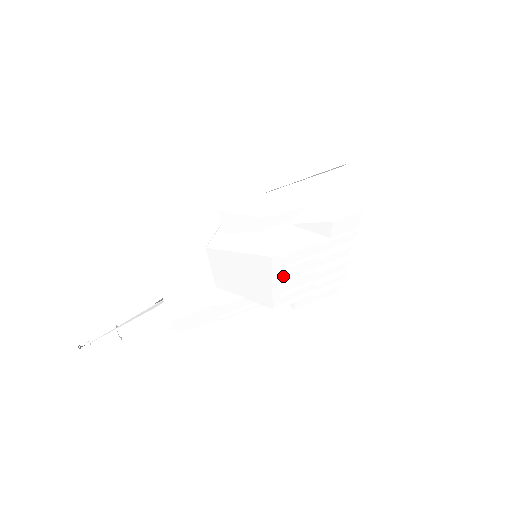
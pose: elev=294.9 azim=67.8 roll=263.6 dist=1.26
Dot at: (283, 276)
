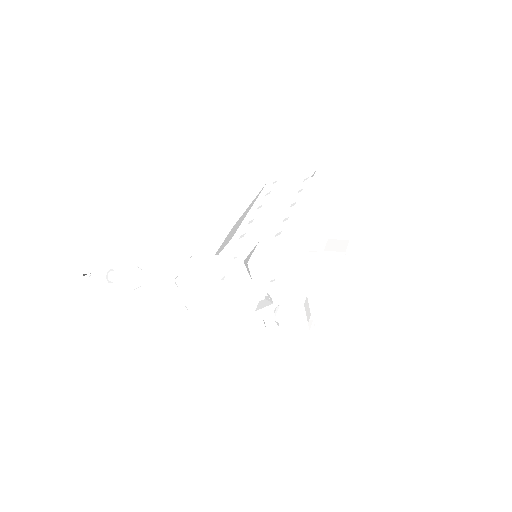
Dot at: (264, 203)
